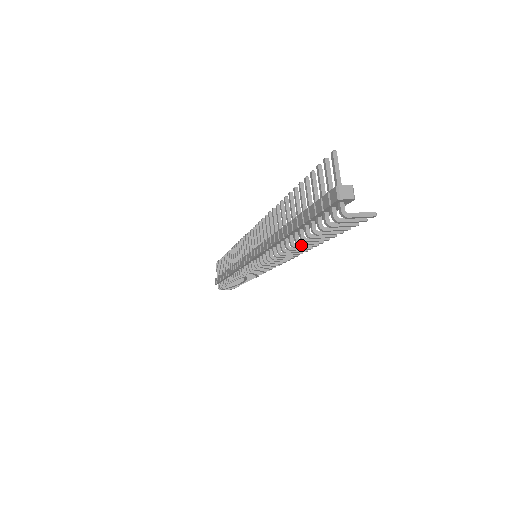
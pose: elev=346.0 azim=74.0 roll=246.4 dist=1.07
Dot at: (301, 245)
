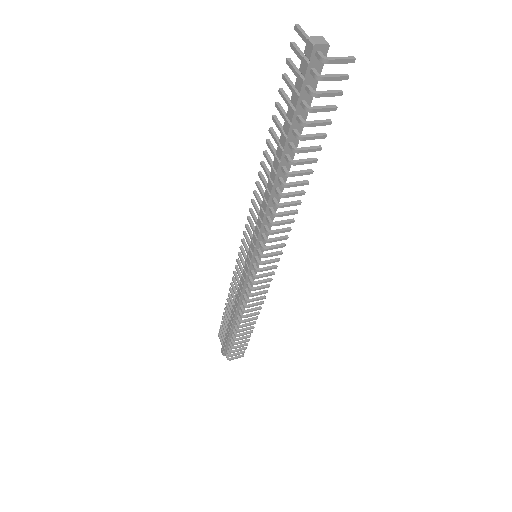
Dot at: (296, 172)
